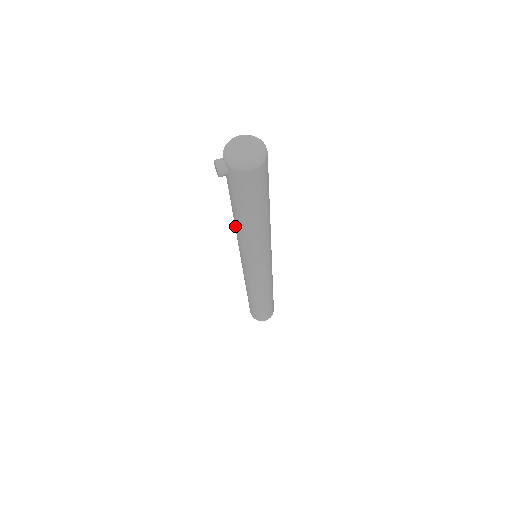
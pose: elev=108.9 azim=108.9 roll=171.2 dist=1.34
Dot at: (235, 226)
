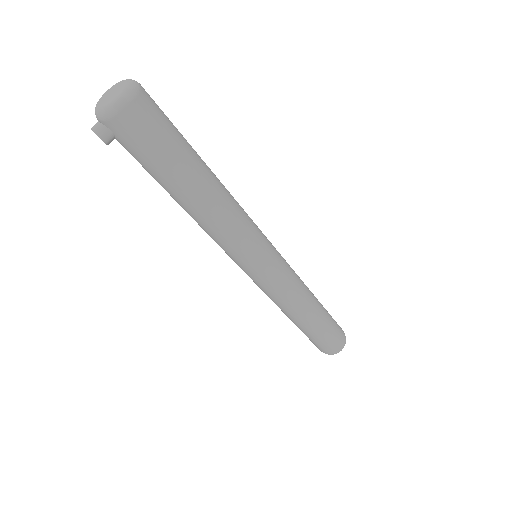
Dot at: occluded
